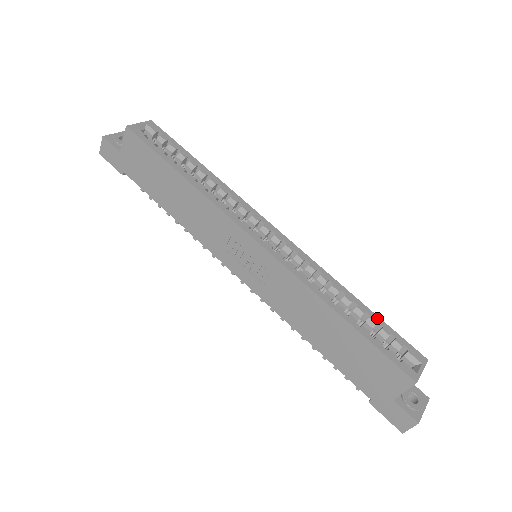
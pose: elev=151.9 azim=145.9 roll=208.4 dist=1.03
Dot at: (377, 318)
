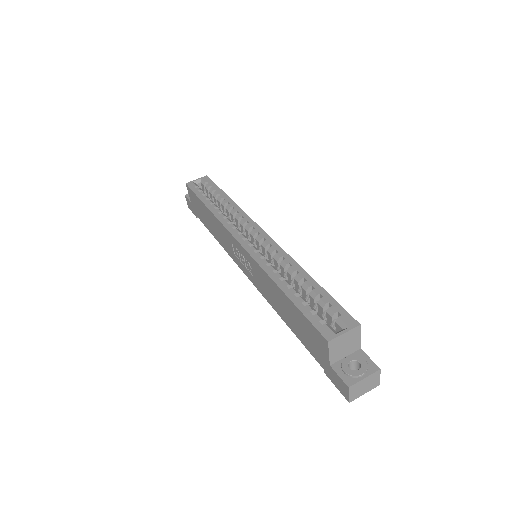
Dot at: (321, 290)
